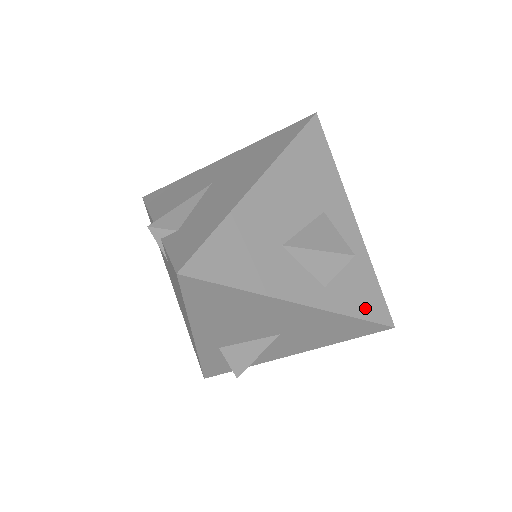
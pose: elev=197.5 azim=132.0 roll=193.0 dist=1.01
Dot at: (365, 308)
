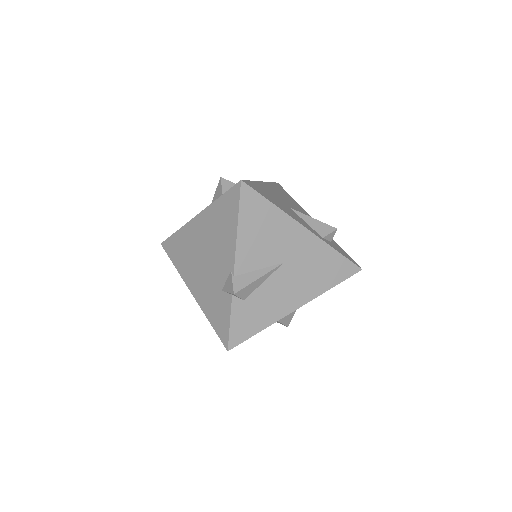
Dot at: occluded
